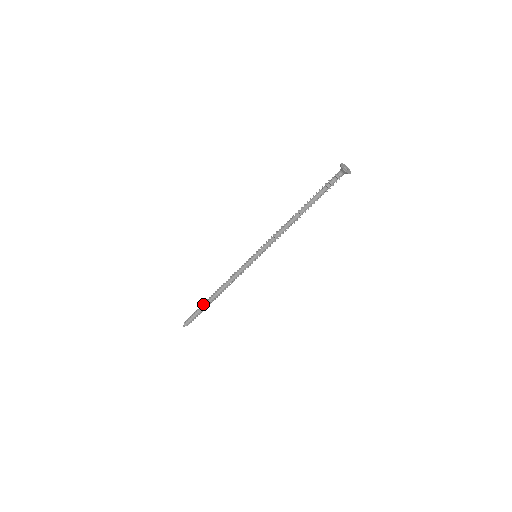
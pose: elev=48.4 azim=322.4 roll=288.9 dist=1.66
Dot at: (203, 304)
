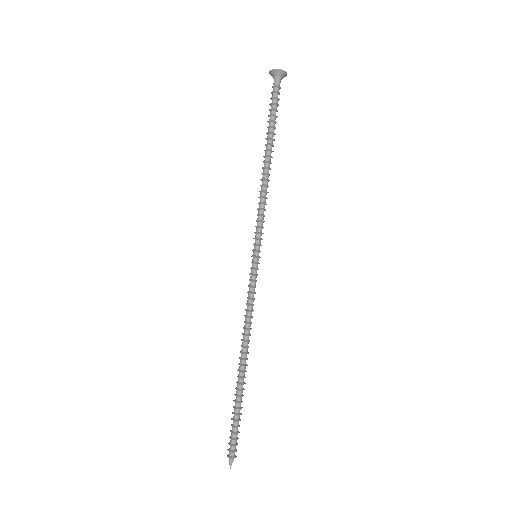
Dot at: (236, 393)
